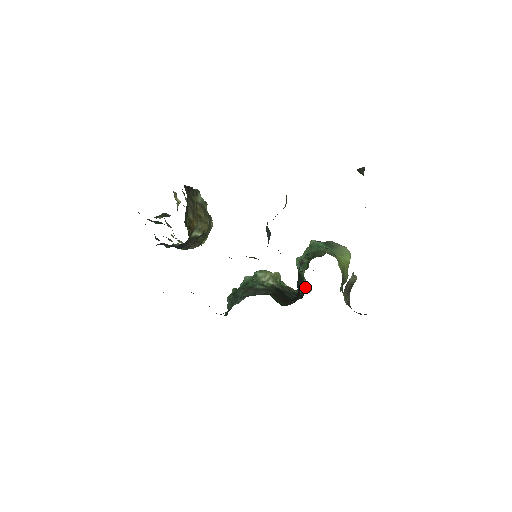
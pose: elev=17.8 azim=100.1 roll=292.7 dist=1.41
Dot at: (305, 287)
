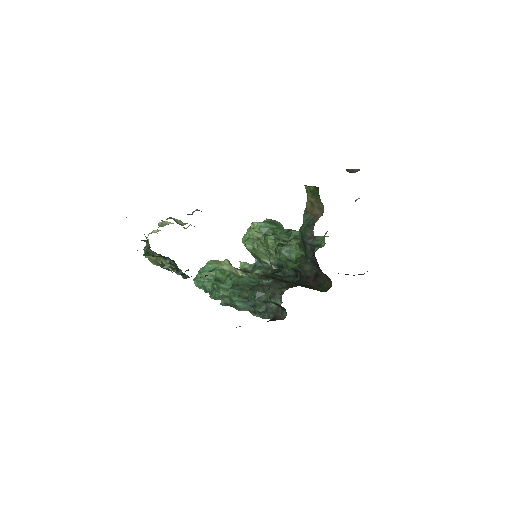
Dot at: (267, 265)
